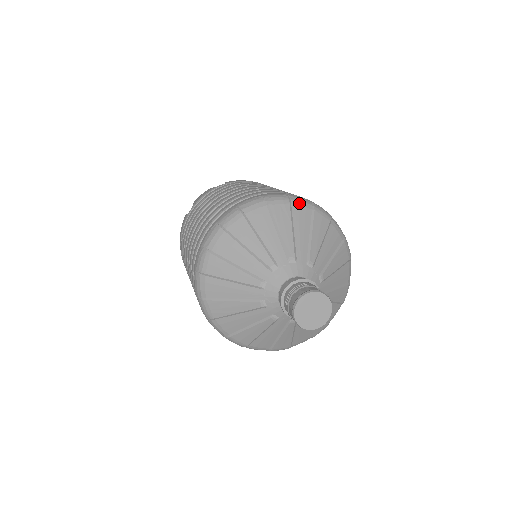
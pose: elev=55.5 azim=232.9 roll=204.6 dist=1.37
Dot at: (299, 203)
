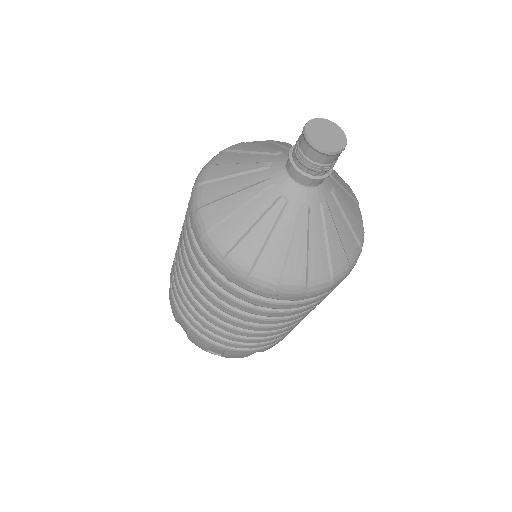
Dot at: occluded
